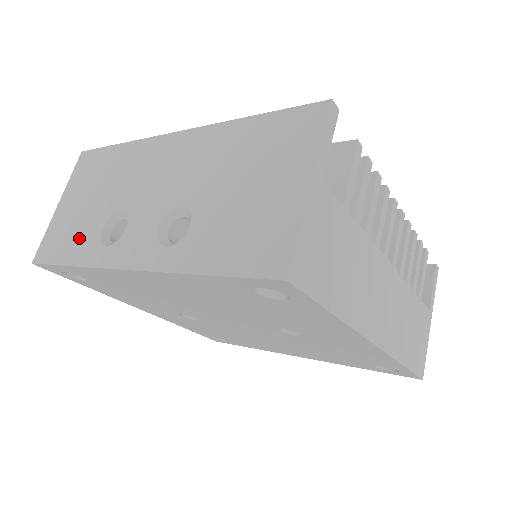
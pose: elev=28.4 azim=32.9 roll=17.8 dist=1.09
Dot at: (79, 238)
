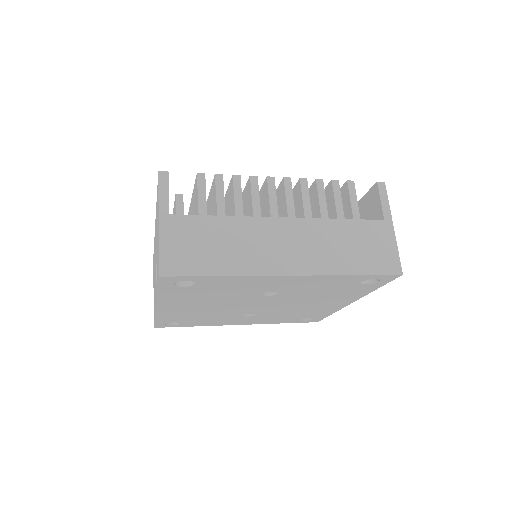
Dot at: (154, 303)
